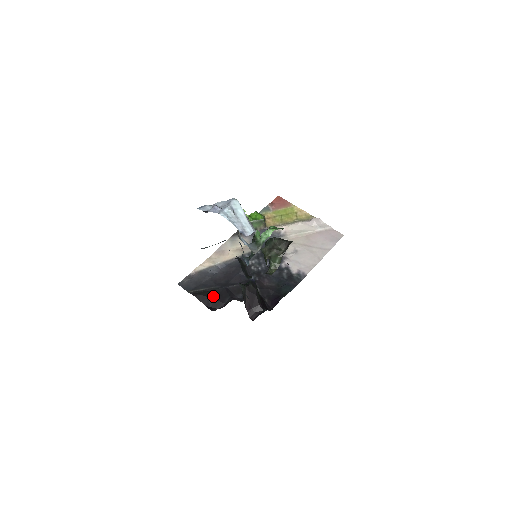
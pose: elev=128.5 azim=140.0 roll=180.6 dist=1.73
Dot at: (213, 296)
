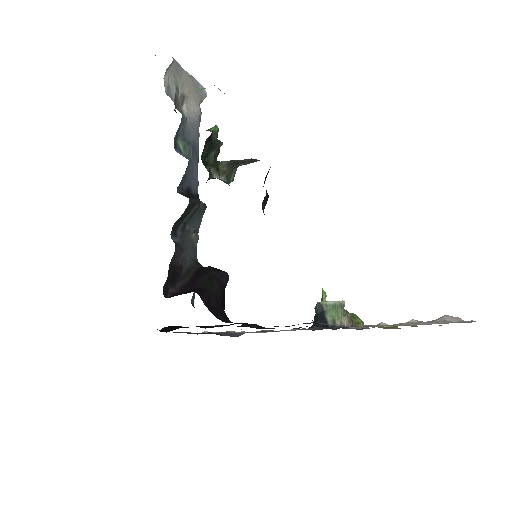
Dot at: (182, 327)
